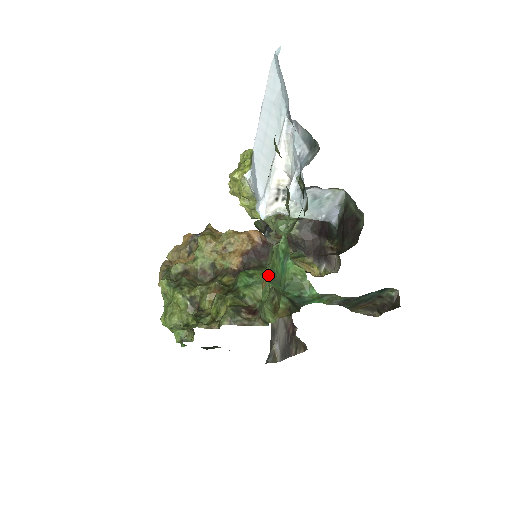
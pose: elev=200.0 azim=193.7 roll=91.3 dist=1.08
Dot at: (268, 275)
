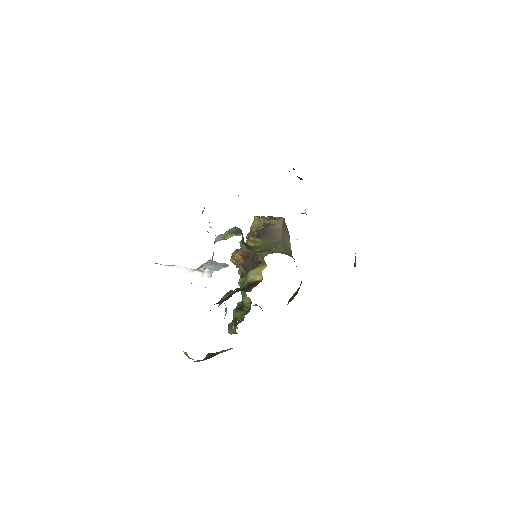
Dot at: occluded
